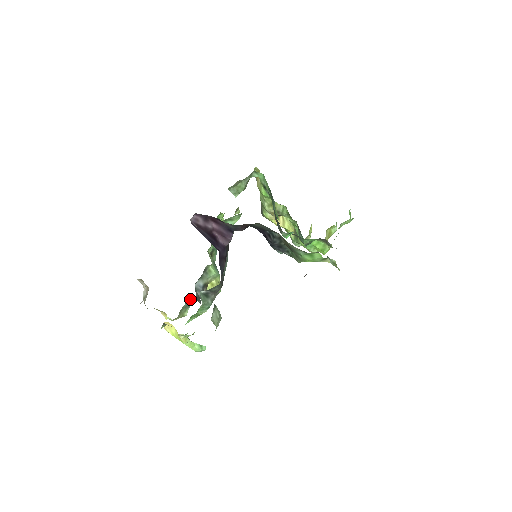
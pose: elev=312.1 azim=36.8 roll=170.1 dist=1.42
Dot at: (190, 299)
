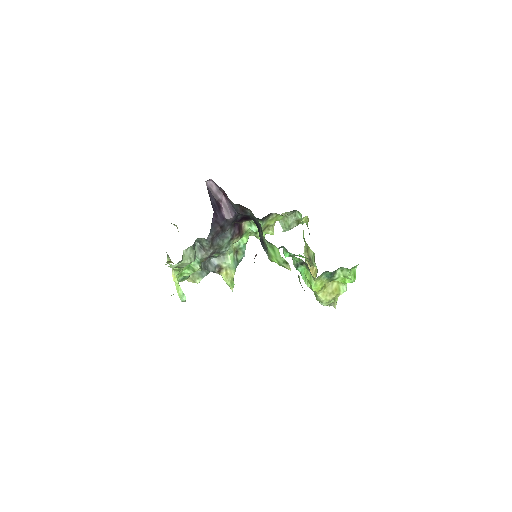
Dot at: occluded
